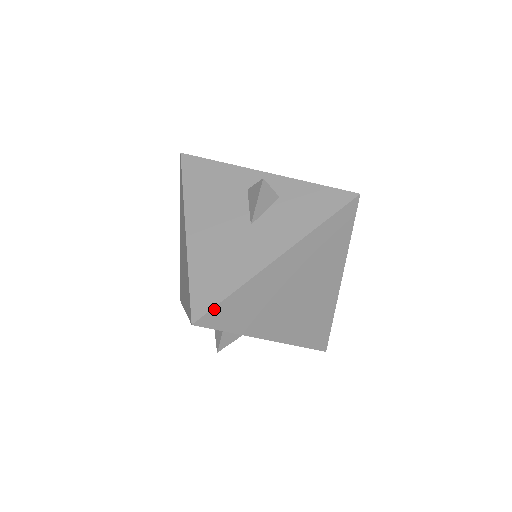
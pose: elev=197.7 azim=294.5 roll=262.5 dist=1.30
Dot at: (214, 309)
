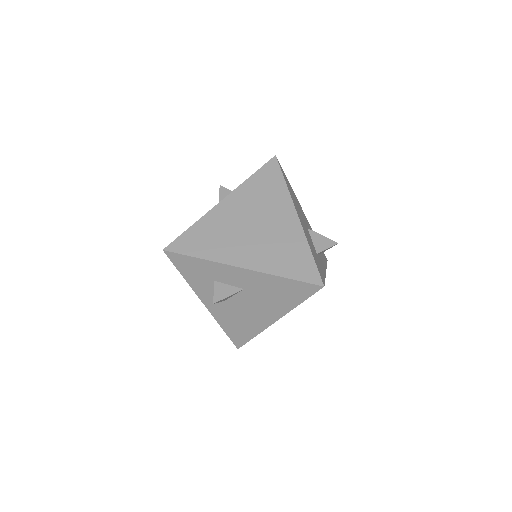
Dot at: (178, 239)
